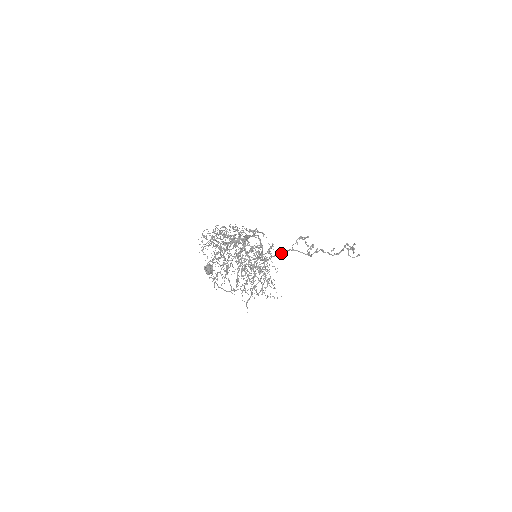
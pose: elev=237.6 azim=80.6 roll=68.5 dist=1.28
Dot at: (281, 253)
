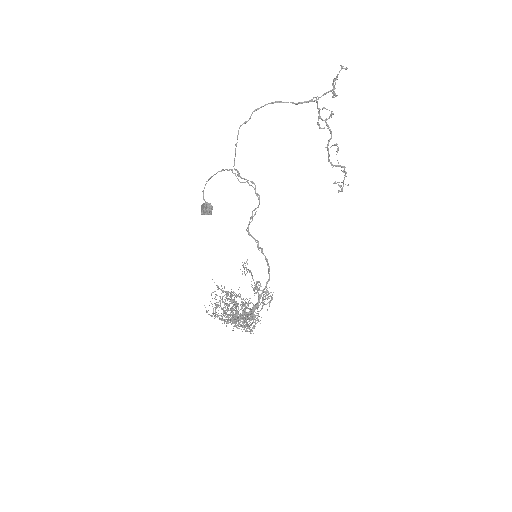
Dot at: (297, 104)
